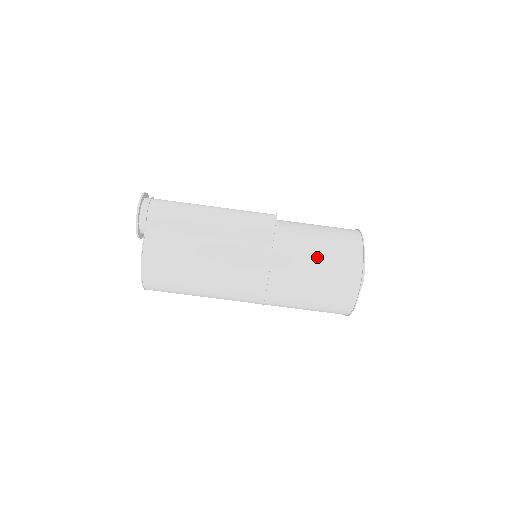
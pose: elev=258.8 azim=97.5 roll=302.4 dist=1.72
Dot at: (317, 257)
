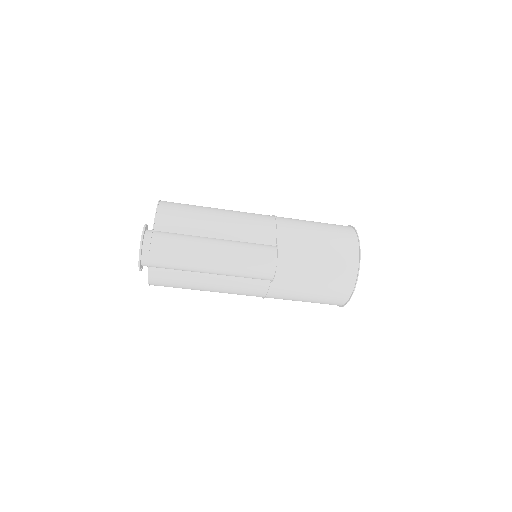
Dot at: (310, 290)
